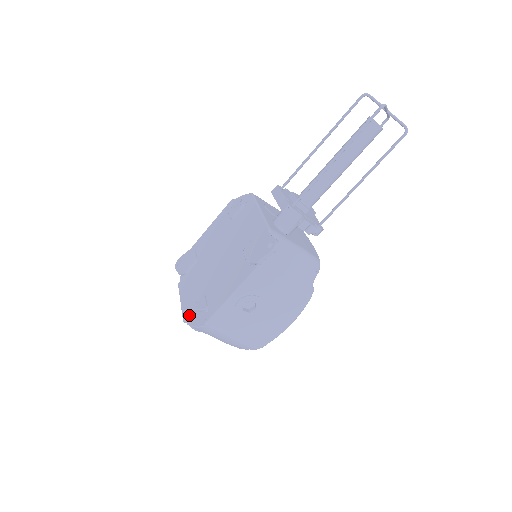
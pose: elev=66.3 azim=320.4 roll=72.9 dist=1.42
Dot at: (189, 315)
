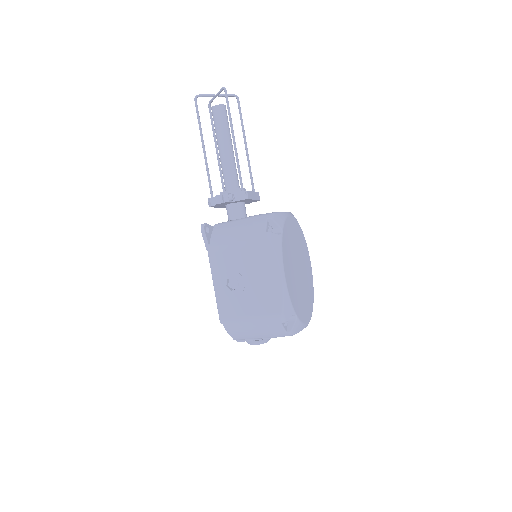
Dot at: occluded
